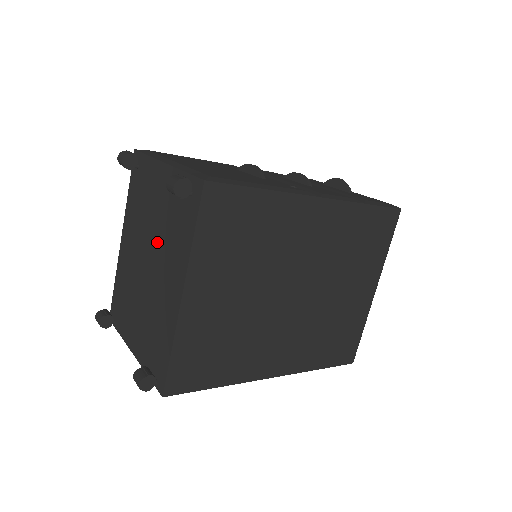
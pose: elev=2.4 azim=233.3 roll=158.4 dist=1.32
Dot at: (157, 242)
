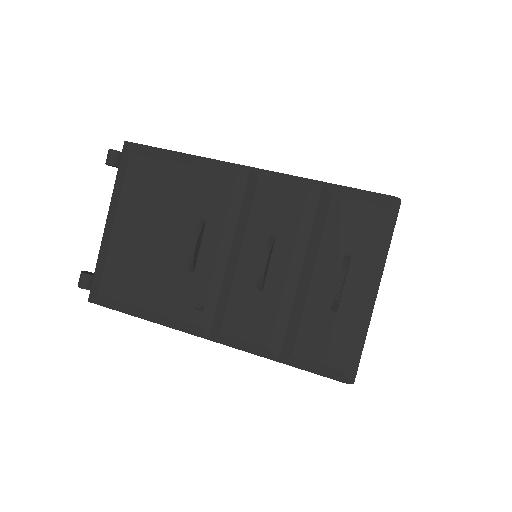
Dot at: occluded
